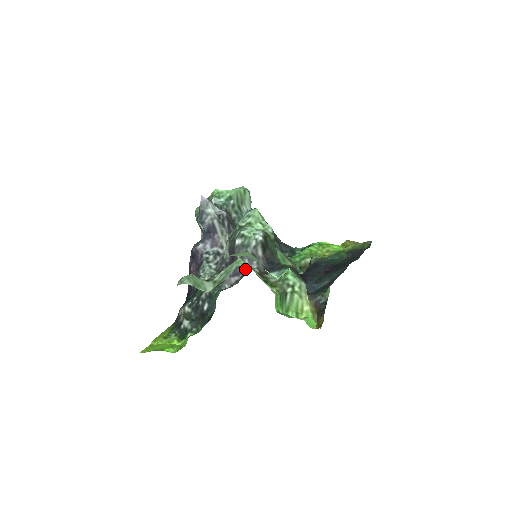
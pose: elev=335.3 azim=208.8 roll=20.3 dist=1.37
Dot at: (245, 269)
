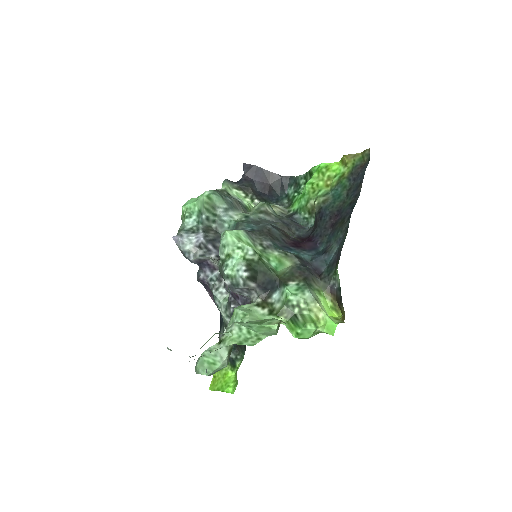
Dot at: (249, 298)
